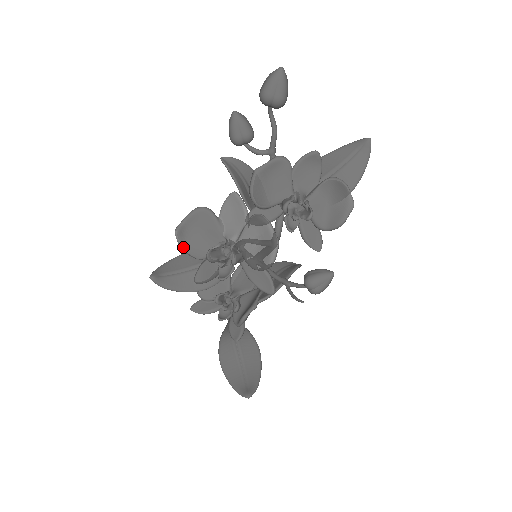
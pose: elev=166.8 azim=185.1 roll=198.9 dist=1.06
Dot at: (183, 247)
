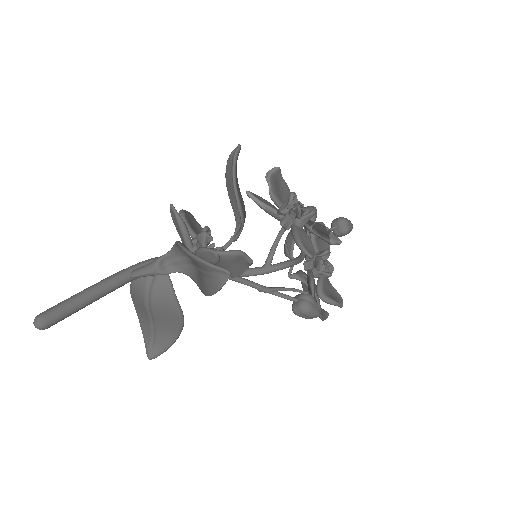
Dot at: (271, 175)
